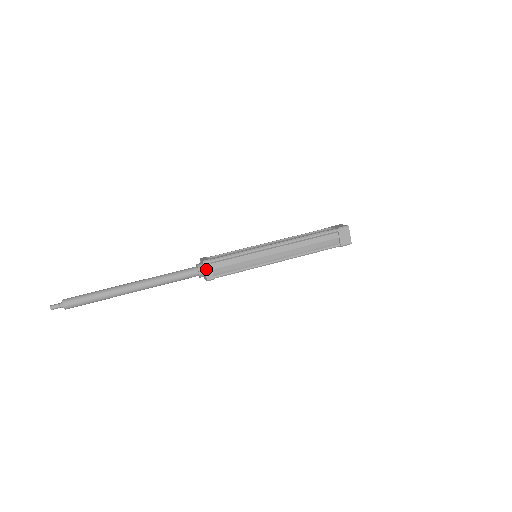
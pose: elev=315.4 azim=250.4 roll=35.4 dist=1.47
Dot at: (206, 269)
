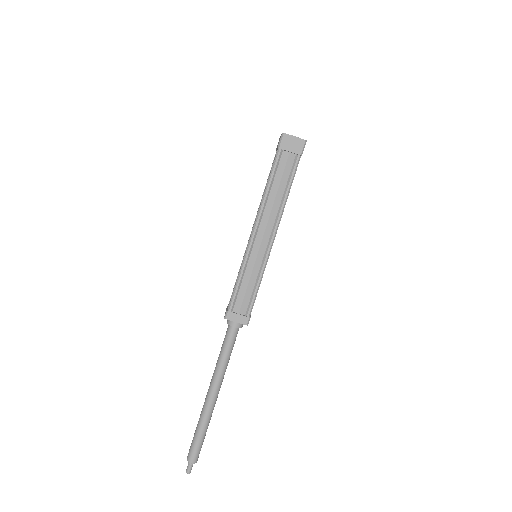
Dot at: (234, 320)
